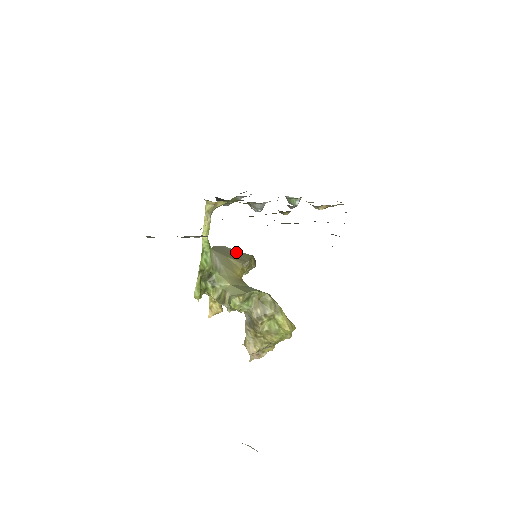
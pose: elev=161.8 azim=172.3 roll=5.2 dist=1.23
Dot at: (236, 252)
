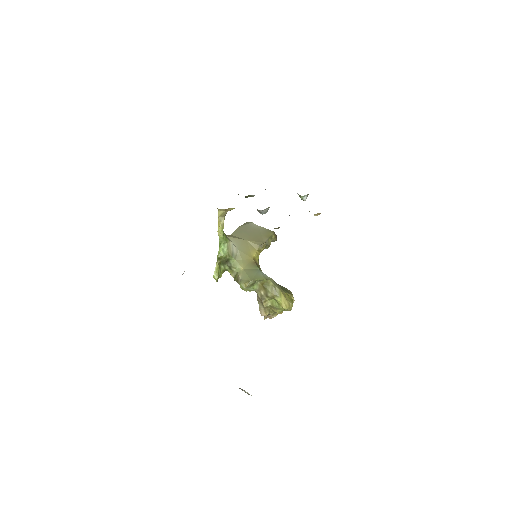
Dot at: (259, 229)
